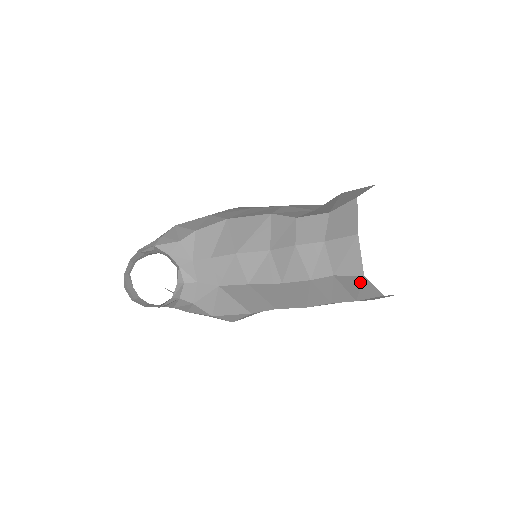
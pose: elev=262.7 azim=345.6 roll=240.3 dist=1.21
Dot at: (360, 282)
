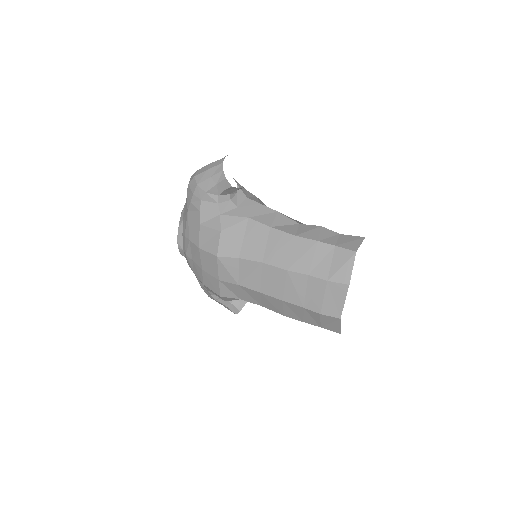
Dot at: (348, 258)
